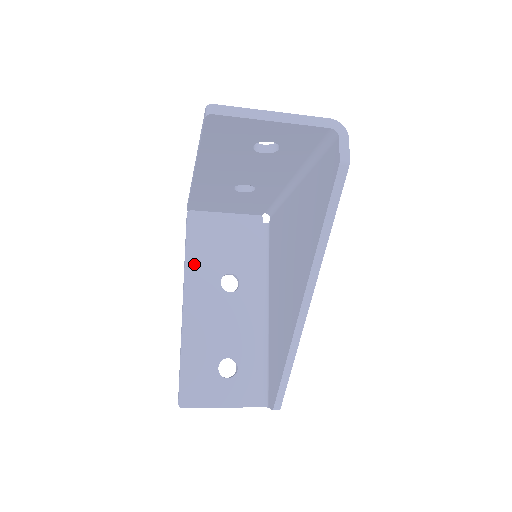
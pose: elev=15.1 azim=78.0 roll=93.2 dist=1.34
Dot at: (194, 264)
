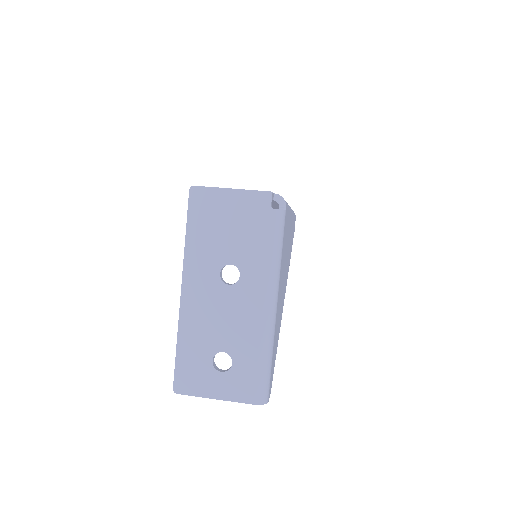
Dot at: occluded
